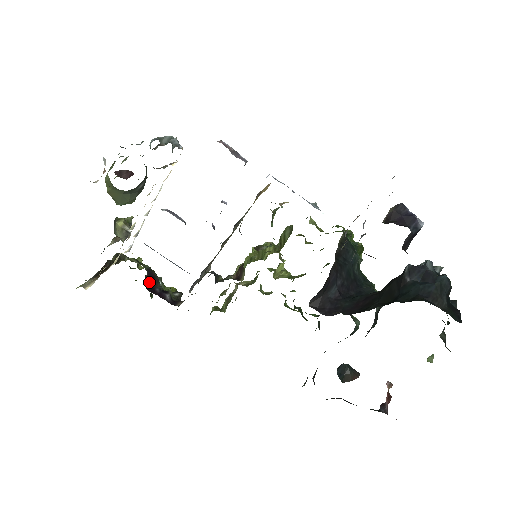
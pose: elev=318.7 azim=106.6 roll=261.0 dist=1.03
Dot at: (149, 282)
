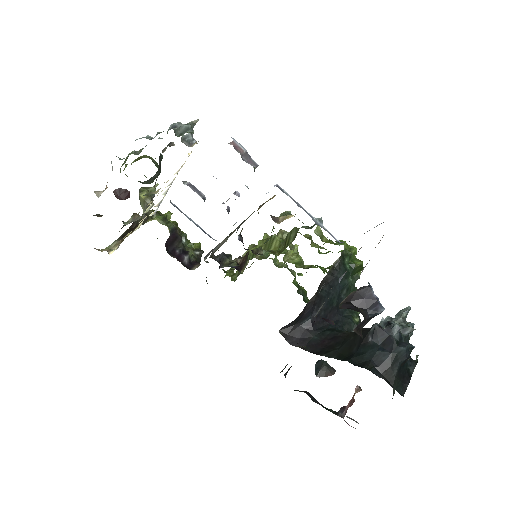
Dot at: (171, 243)
